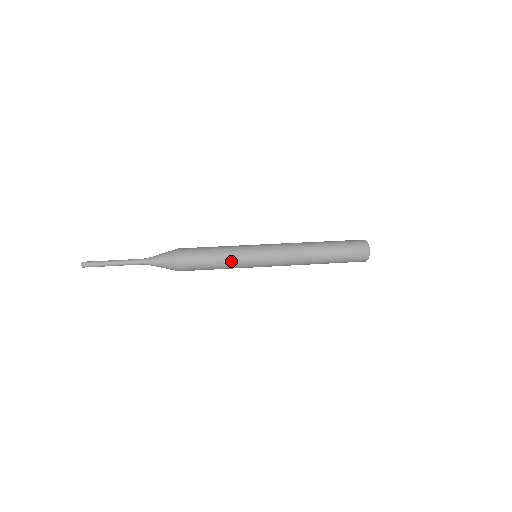
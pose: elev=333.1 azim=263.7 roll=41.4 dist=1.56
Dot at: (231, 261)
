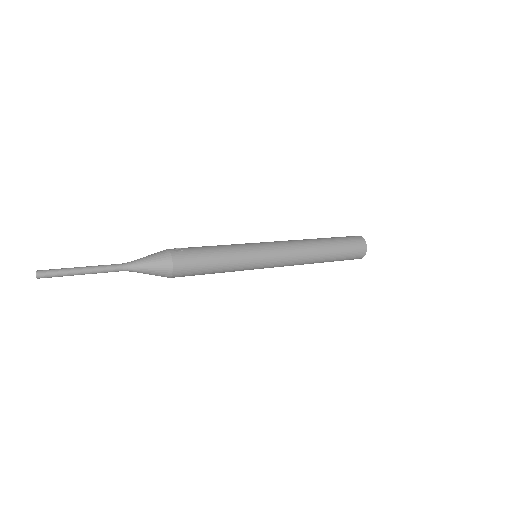
Dot at: (232, 270)
